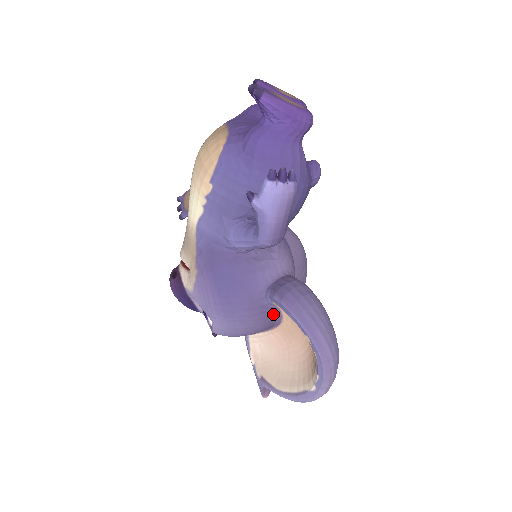
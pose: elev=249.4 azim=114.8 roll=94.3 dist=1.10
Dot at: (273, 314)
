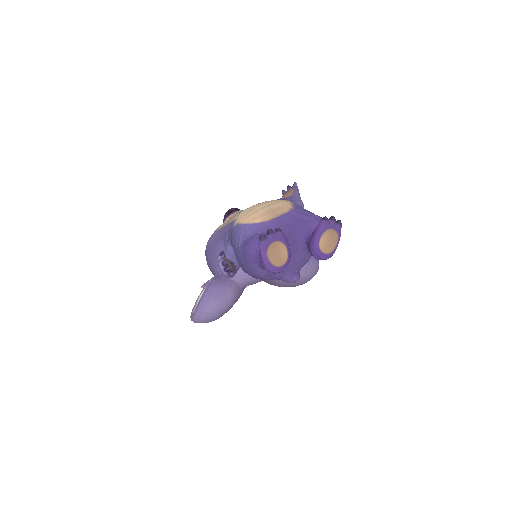
Dot at: occluded
